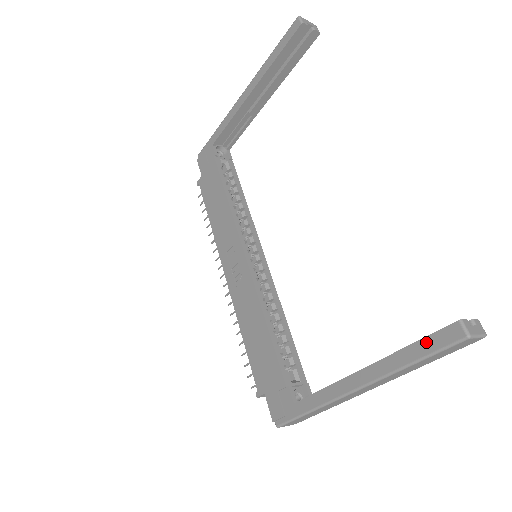
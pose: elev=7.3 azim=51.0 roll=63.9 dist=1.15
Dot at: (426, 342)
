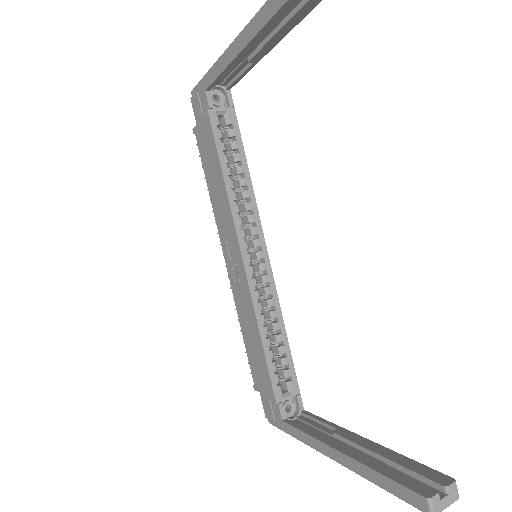
Dot at: (394, 485)
